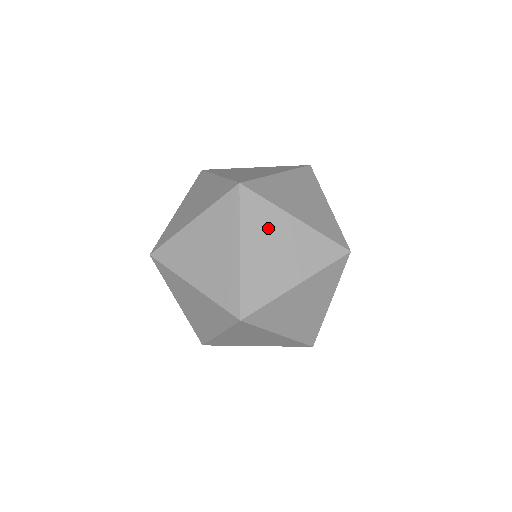
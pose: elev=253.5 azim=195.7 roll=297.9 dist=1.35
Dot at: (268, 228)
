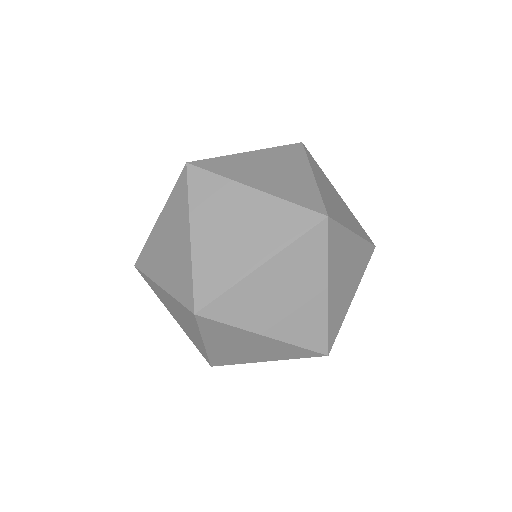
Dot at: (221, 205)
